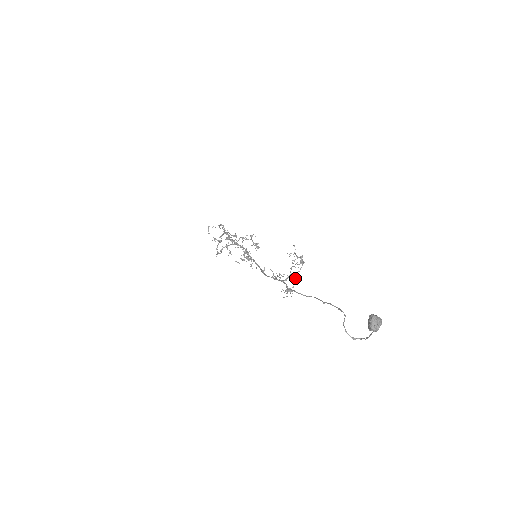
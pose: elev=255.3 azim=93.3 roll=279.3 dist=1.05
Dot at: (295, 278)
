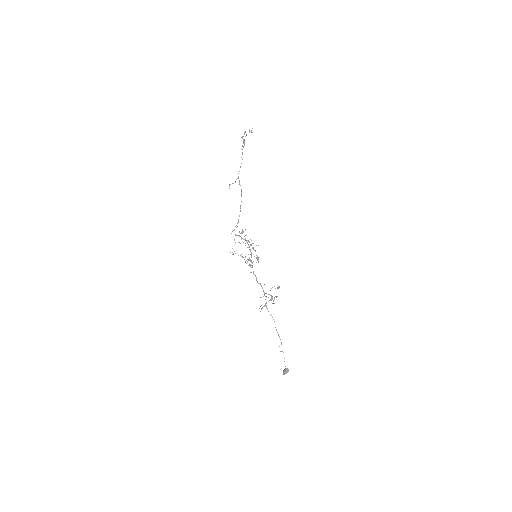
Dot at: occluded
